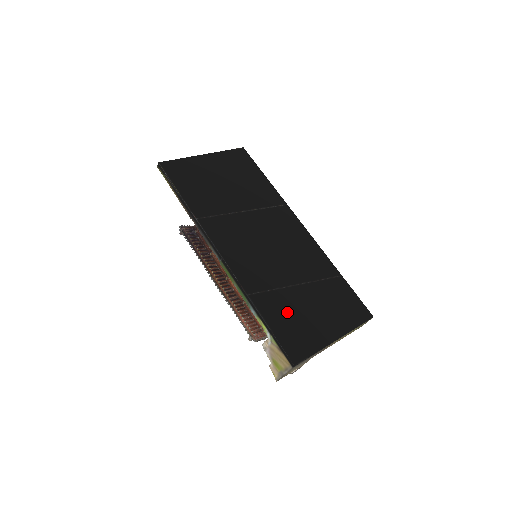
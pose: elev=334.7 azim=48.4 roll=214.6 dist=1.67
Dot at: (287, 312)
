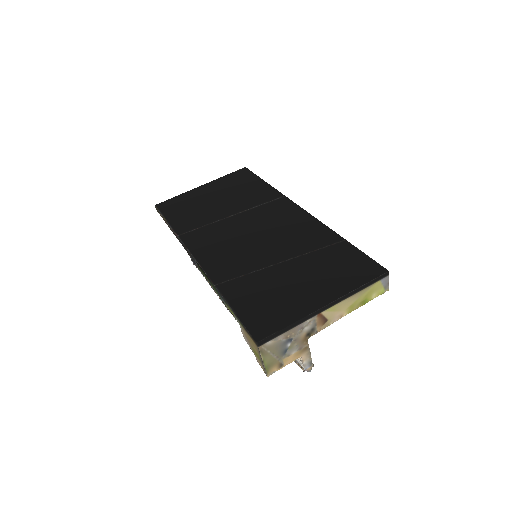
Dot at: (260, 291)
